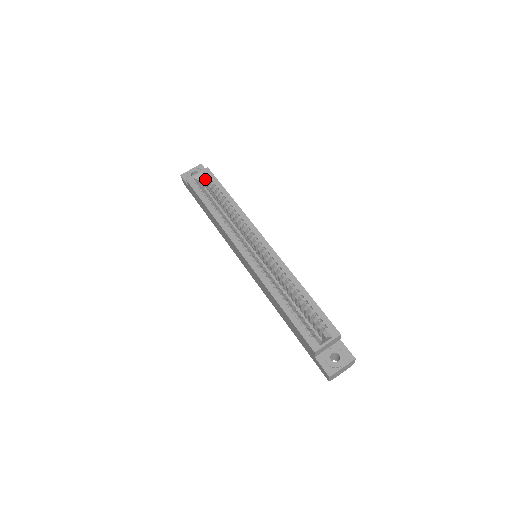
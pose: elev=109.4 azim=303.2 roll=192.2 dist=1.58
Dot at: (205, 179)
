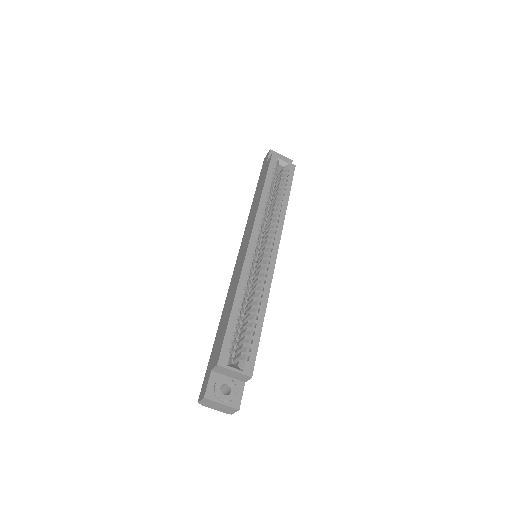
Dot at: (285, 170)
